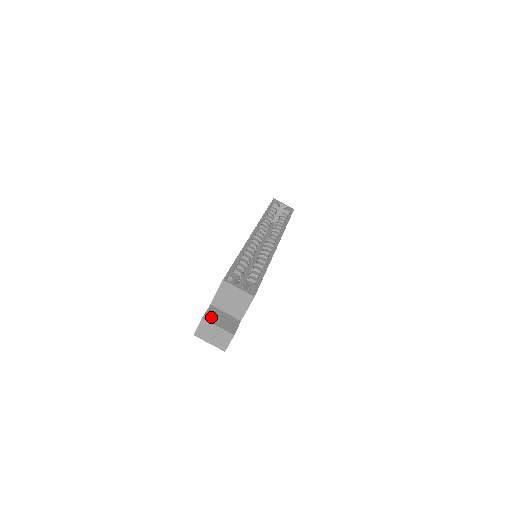
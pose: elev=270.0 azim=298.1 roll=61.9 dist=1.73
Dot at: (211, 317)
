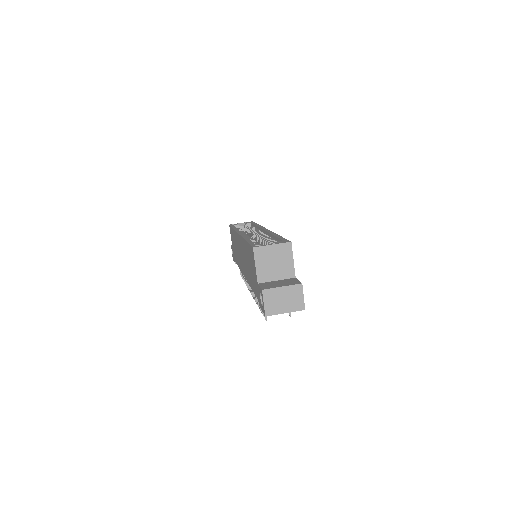
Dot at: (268, 286)
